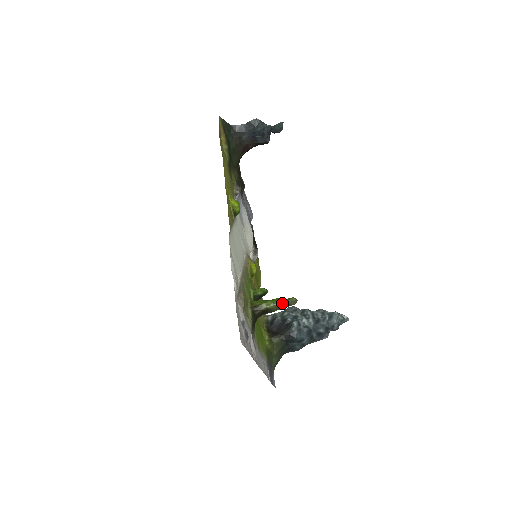
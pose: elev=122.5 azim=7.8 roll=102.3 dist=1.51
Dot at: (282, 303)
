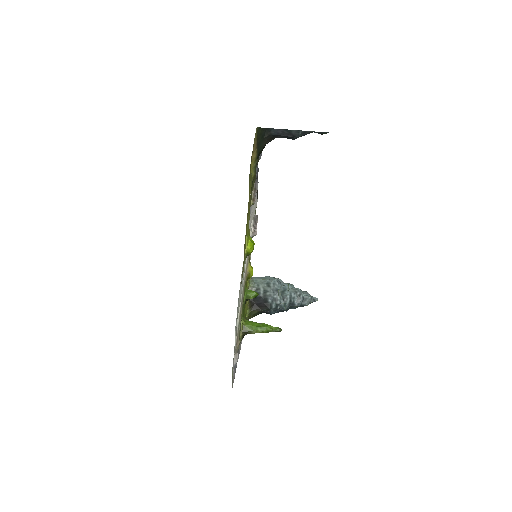
Dot at: occluded
